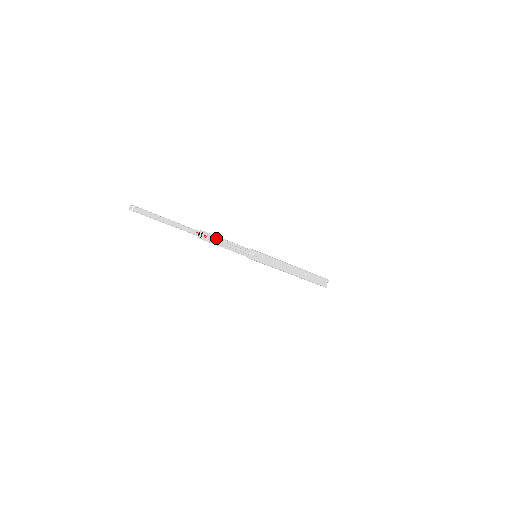
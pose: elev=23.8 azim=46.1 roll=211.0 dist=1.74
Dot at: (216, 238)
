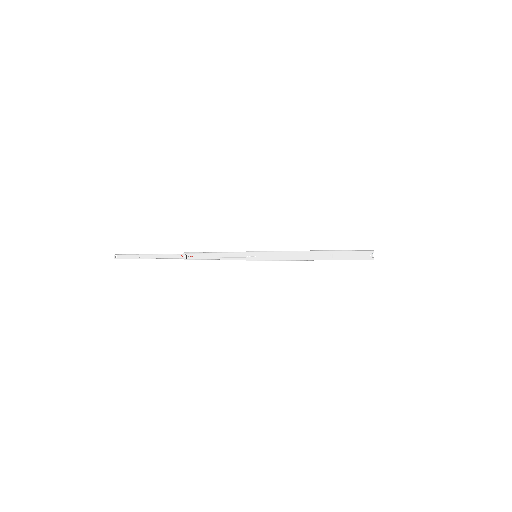
Dot at: (202, 254)
